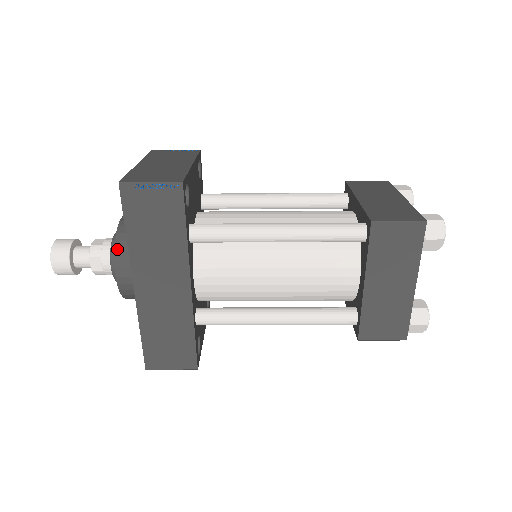
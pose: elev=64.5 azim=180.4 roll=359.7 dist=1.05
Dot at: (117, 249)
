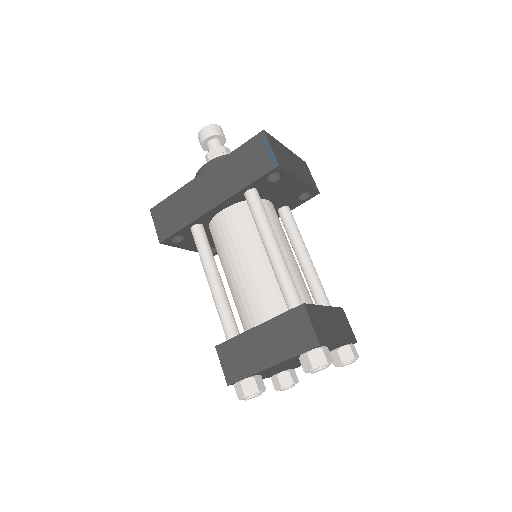
Dot at: occluded
